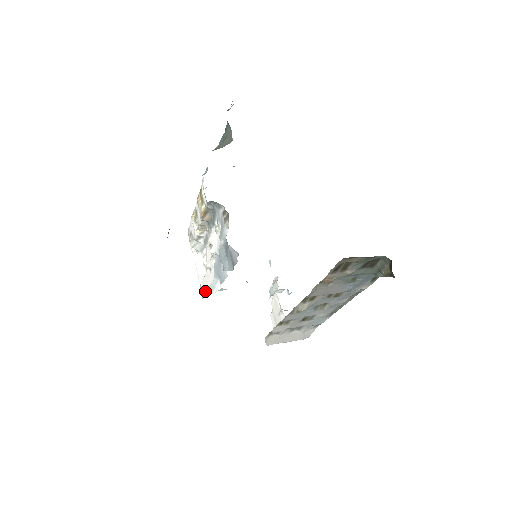
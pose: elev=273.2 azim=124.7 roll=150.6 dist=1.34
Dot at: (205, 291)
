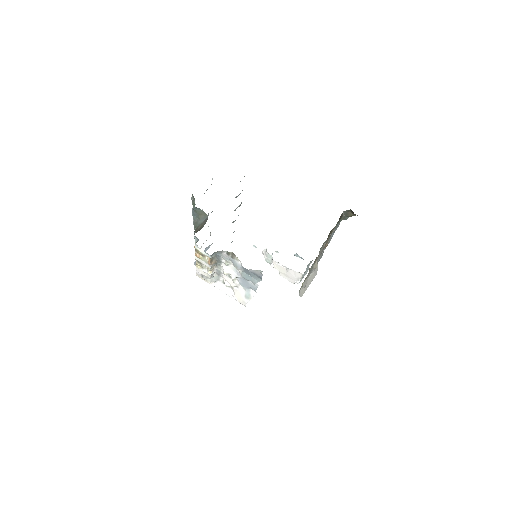
Dot at: (243, 301)
